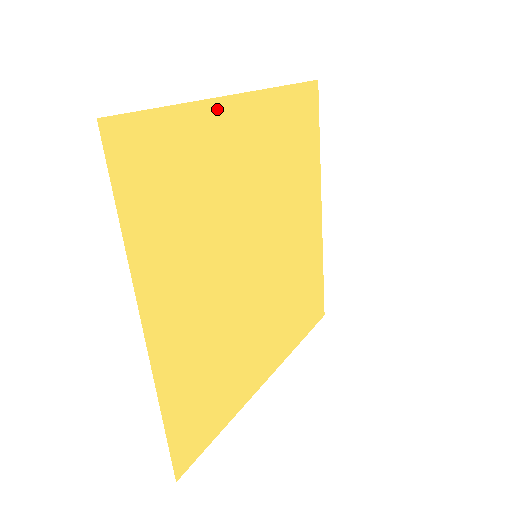
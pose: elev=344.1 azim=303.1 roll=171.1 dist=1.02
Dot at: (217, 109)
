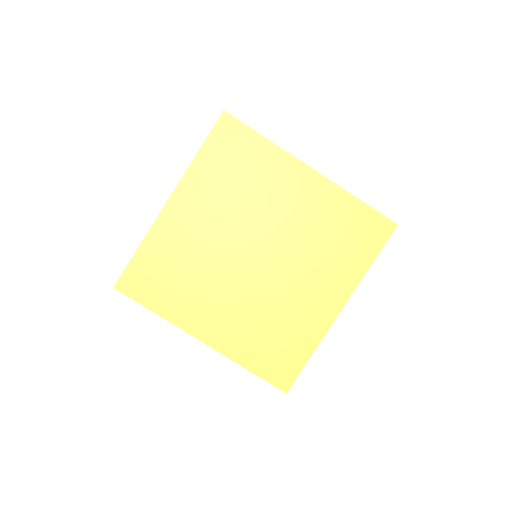
Dot at: (160, 224)
